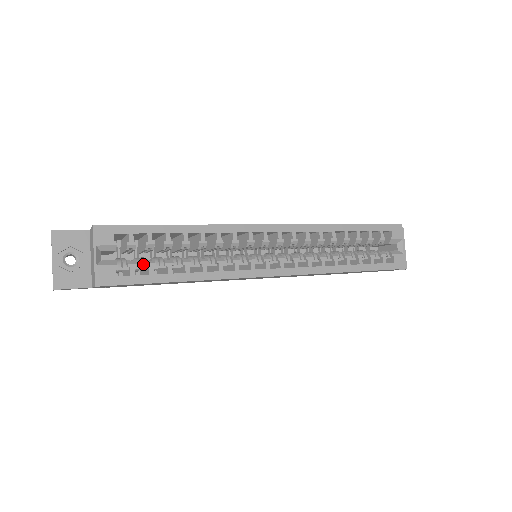
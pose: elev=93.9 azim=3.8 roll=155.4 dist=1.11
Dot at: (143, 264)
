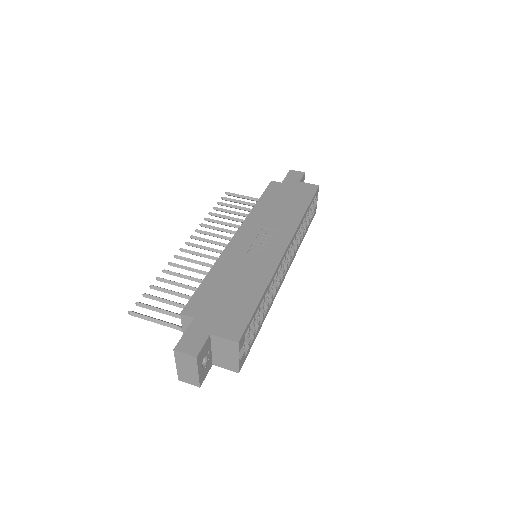
Dot at: (249, 335)
